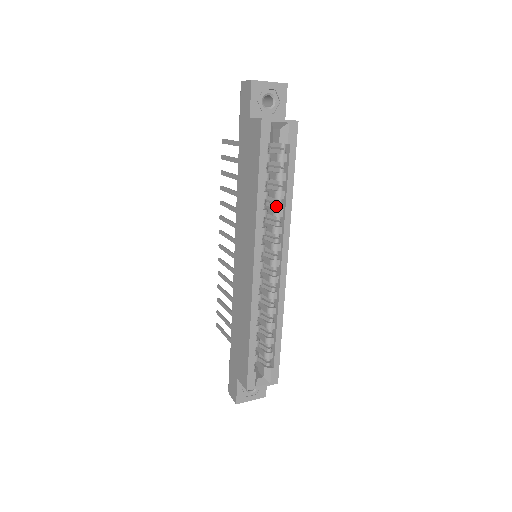
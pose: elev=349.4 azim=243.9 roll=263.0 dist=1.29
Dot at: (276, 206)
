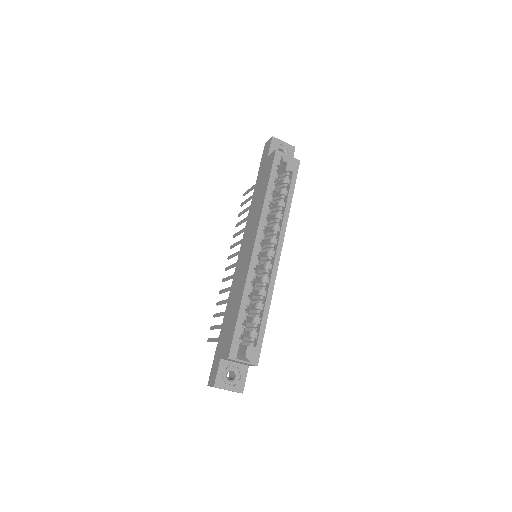
Dot at: (278, 212)
